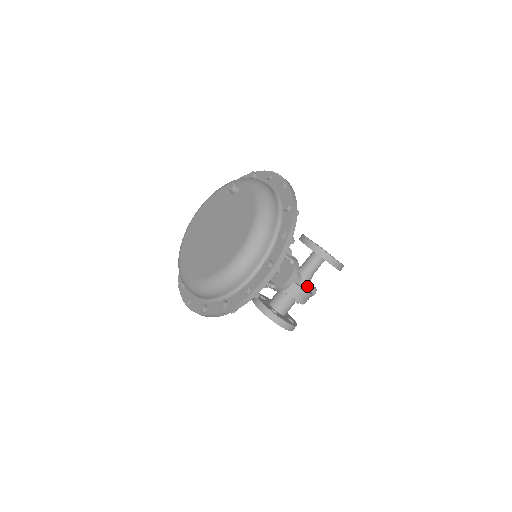
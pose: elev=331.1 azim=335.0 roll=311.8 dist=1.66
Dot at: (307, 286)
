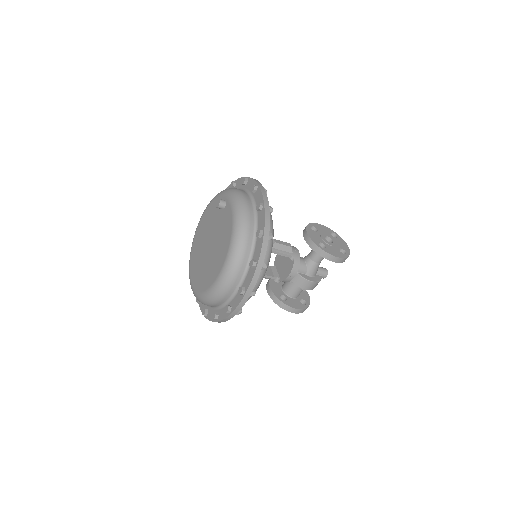
Dot at: (314, 274)
